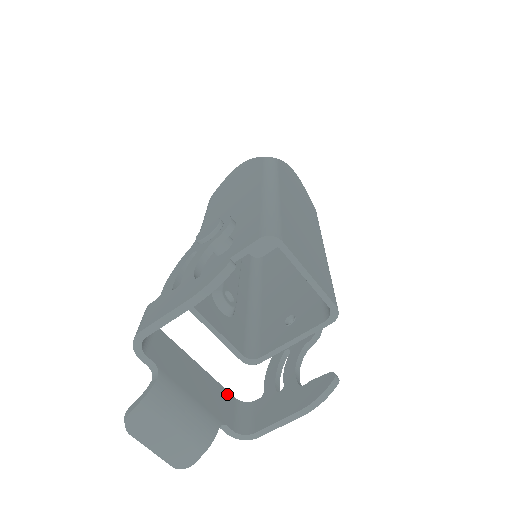
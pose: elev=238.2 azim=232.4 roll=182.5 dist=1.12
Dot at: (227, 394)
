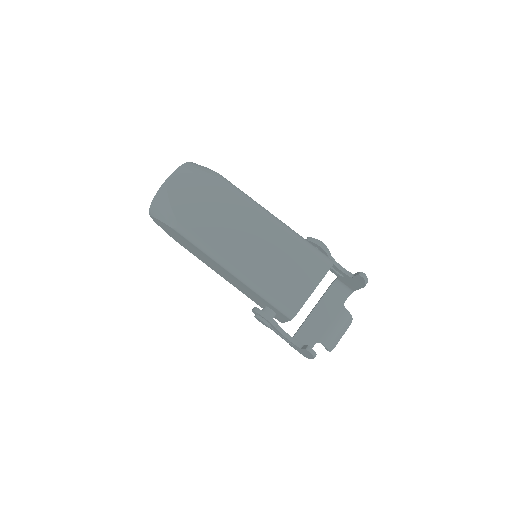
Dot at: (328, 292)
